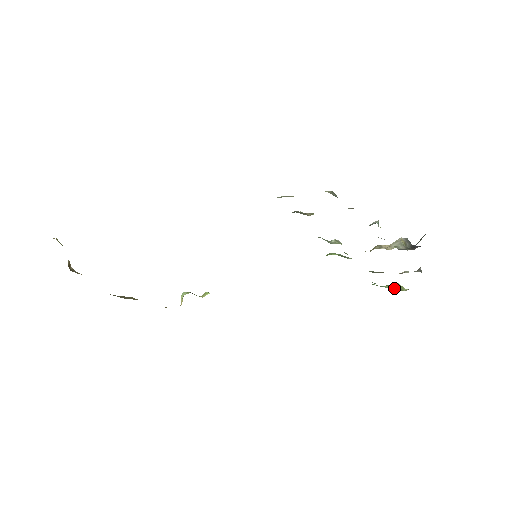
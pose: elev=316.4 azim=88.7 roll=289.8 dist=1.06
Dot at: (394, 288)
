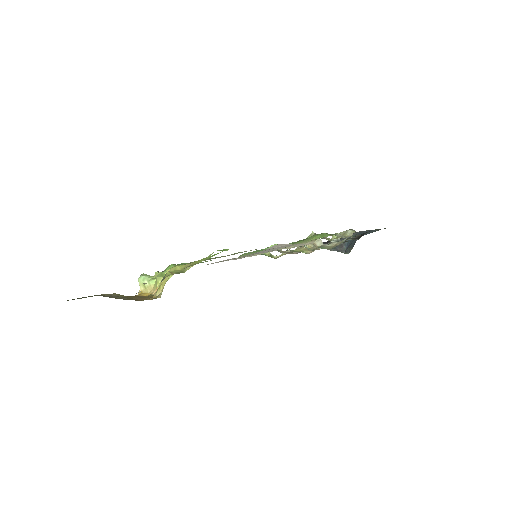
Dot at: (270, 256)
